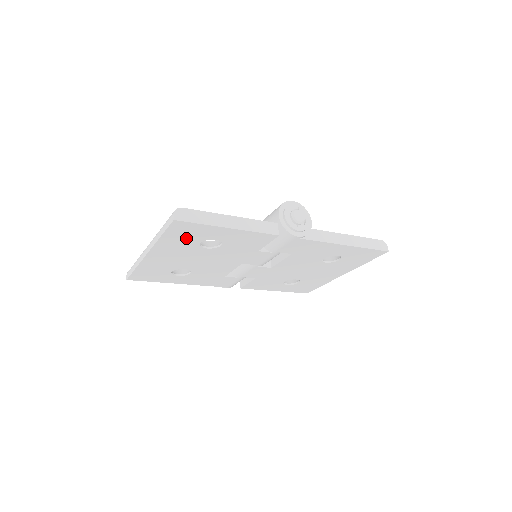
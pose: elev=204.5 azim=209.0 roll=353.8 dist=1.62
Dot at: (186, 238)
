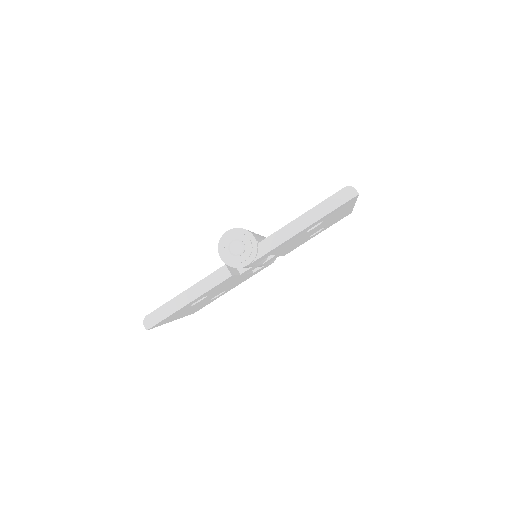
Dot at: occluded
